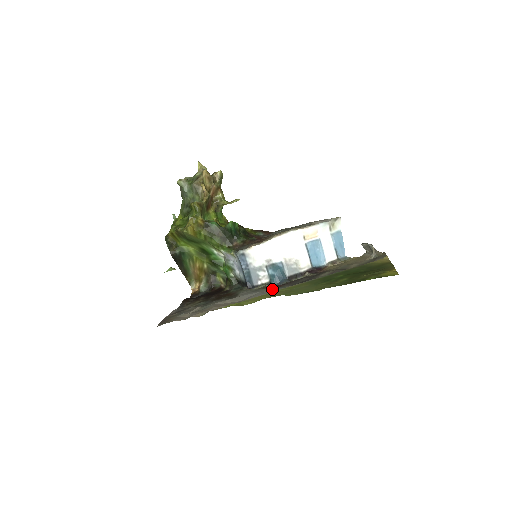
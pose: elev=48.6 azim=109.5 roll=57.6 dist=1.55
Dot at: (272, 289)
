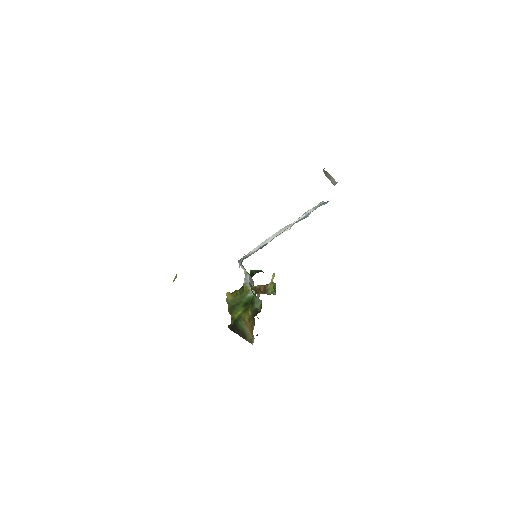
Dot at: occluded
